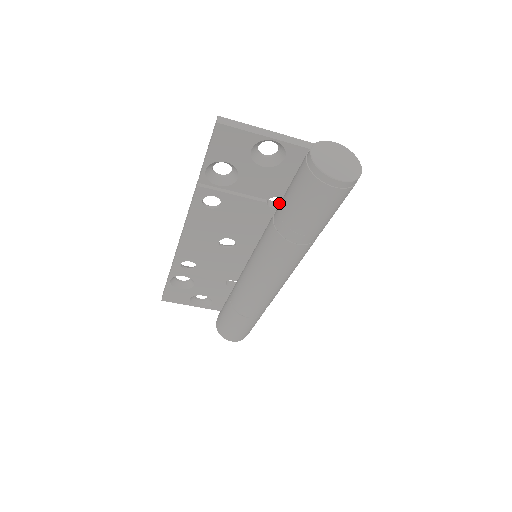
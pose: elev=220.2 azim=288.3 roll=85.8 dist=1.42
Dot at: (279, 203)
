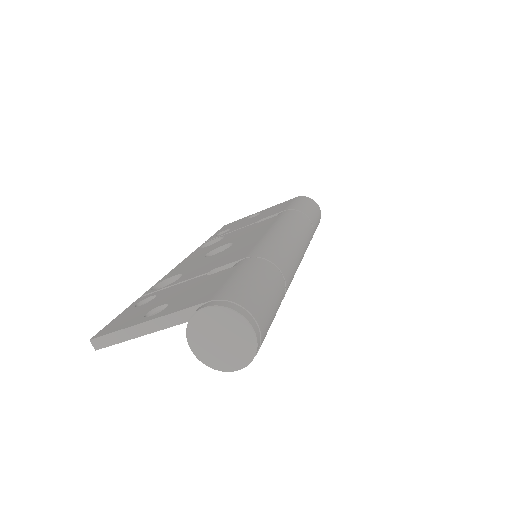
Dot at: (226, 266)
